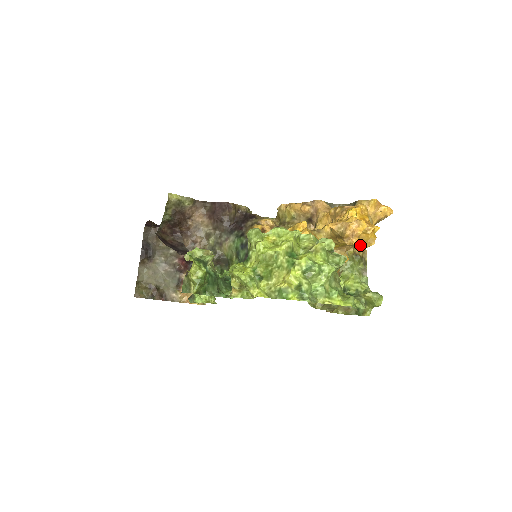
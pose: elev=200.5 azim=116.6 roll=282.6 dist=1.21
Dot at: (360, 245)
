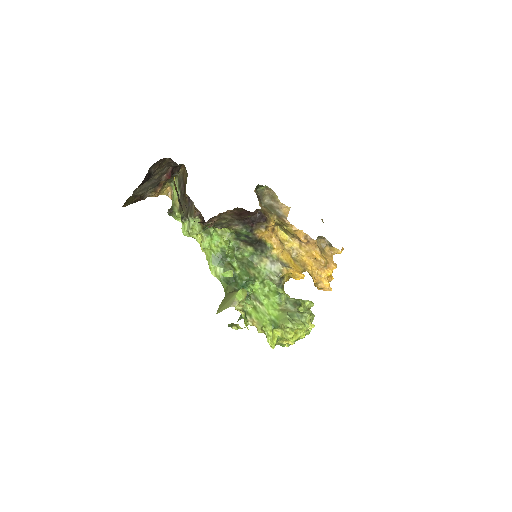
Dot at: occluded
